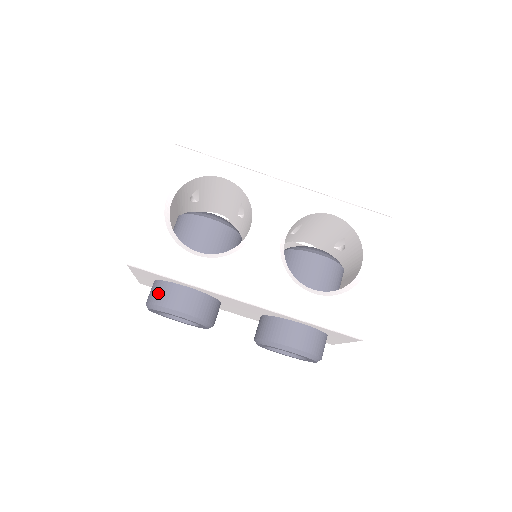
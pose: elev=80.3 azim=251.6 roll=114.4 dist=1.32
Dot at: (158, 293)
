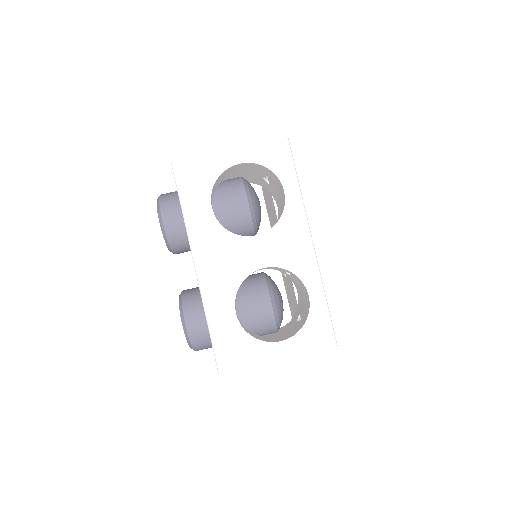
Dot at: (169, 198)
